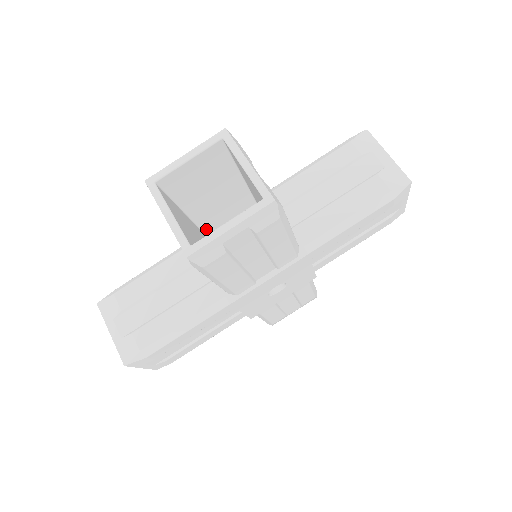
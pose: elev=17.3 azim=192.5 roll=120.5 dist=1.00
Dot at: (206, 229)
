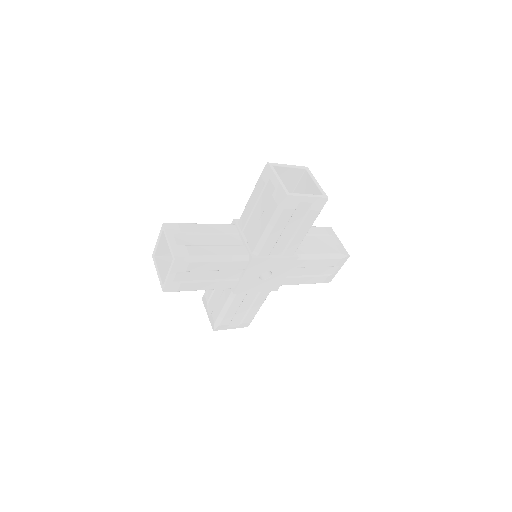
Dot at: occluded
